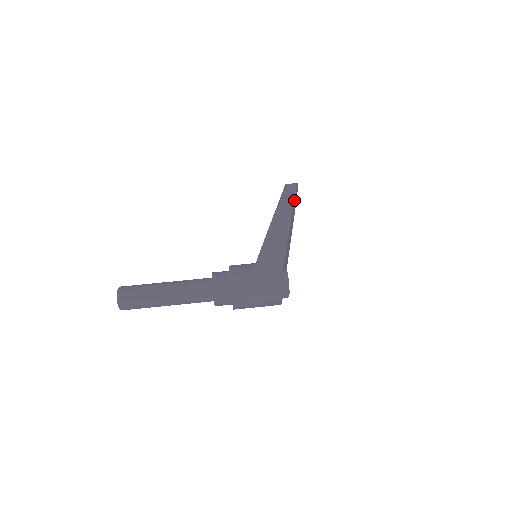
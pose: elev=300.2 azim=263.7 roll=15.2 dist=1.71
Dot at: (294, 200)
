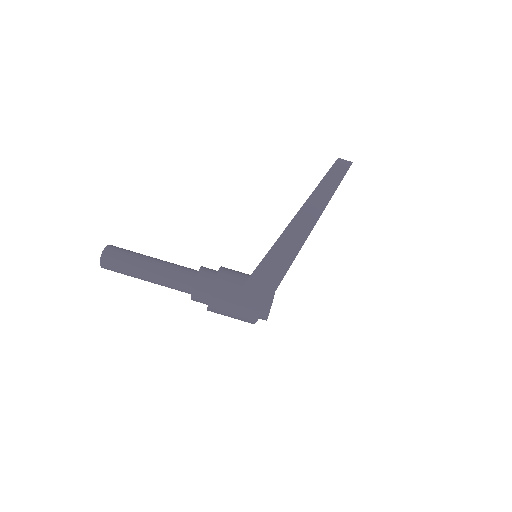
Dot at: (331, 197)
